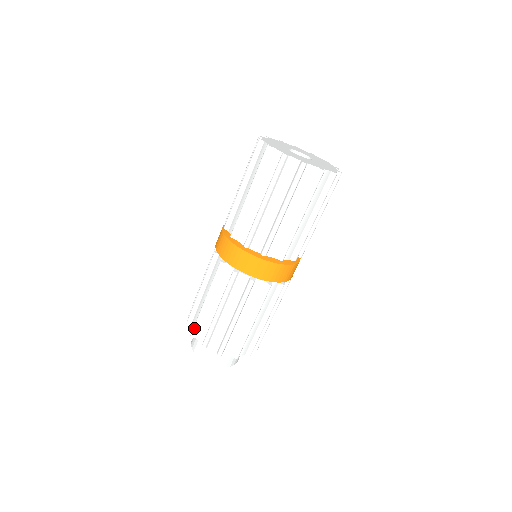
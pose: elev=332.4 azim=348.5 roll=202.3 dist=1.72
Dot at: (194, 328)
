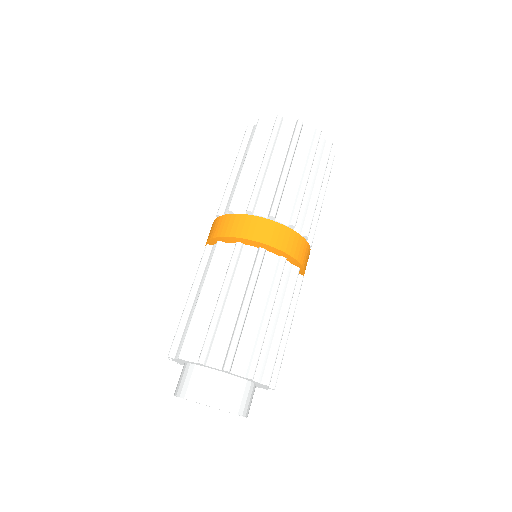
Dot at: (232, 355)
